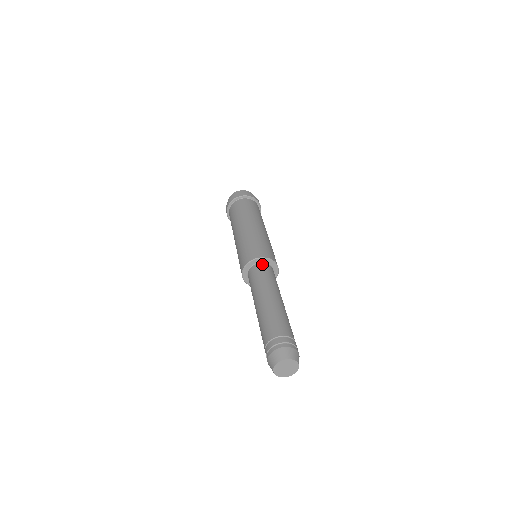
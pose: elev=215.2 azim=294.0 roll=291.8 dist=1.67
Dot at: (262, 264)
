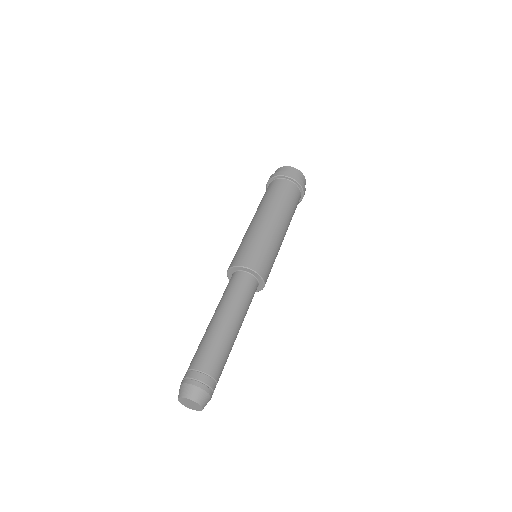
Dot at: (246, 274)
